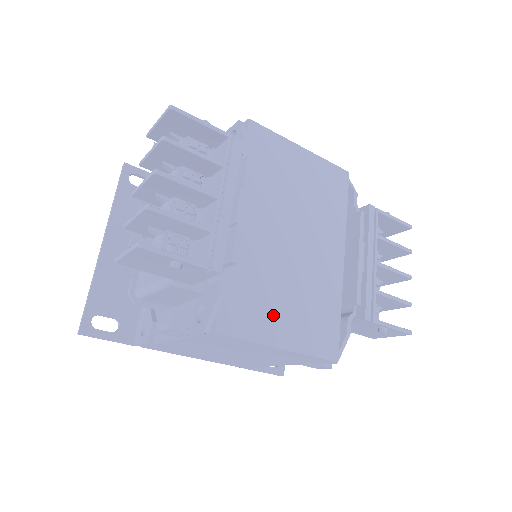
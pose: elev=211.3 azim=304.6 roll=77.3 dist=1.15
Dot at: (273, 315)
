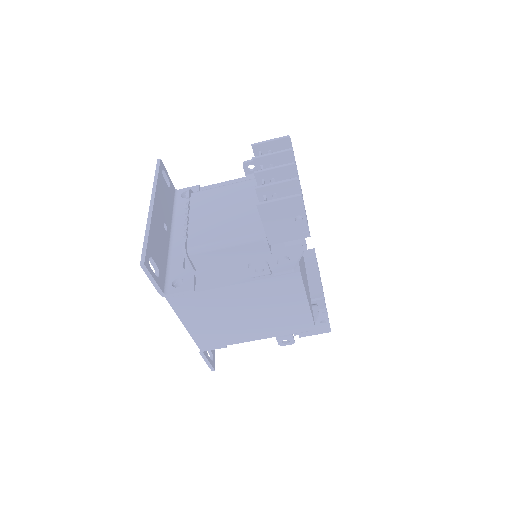
Dot at: (304, 281)
